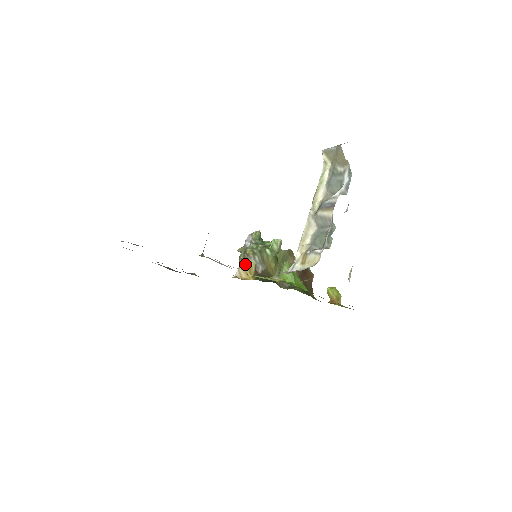
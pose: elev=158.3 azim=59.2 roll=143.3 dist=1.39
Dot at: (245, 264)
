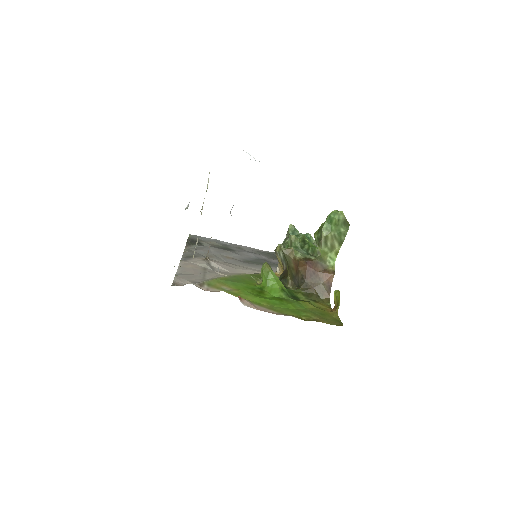
Dot at: (278, 260)
